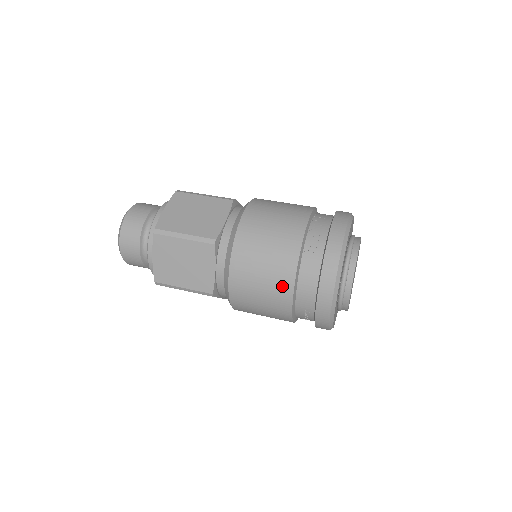
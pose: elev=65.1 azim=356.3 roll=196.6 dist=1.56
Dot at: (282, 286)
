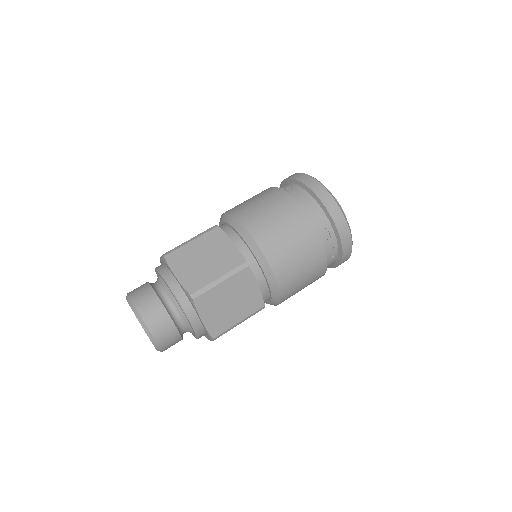
Dot at: (287, 205)
